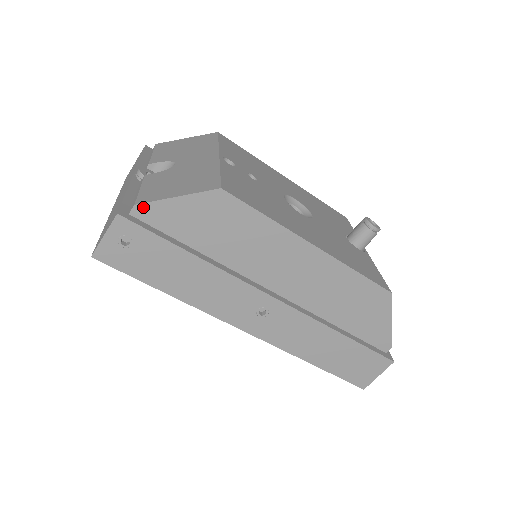
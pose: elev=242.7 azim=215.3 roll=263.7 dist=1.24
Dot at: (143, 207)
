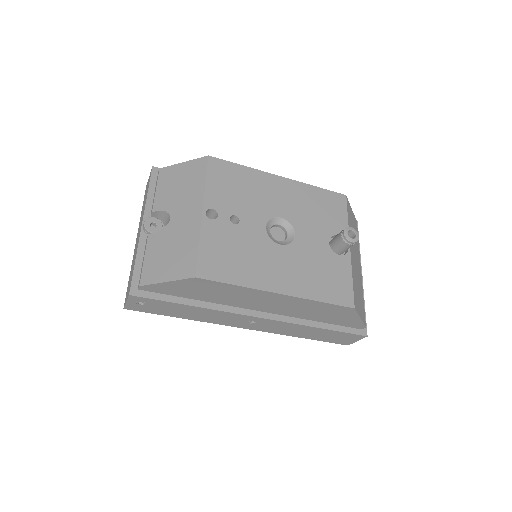
Dot at: (146, 286)
